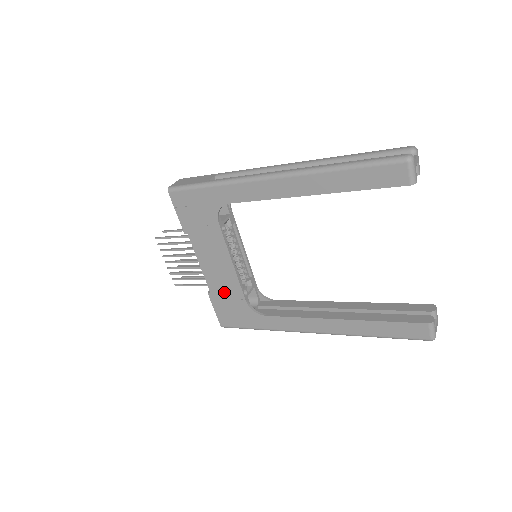
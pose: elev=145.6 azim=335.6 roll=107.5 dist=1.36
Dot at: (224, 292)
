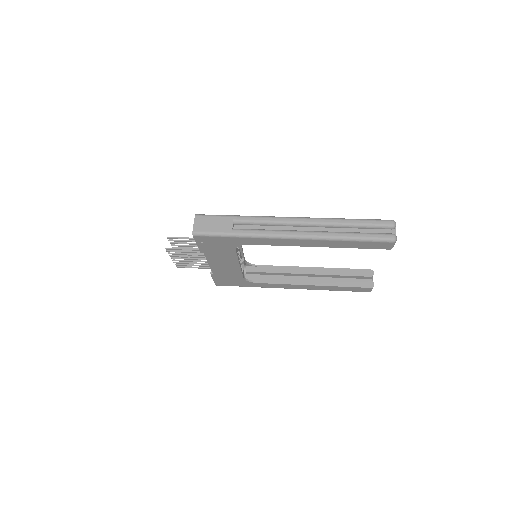
Dot at: (226, 274)
